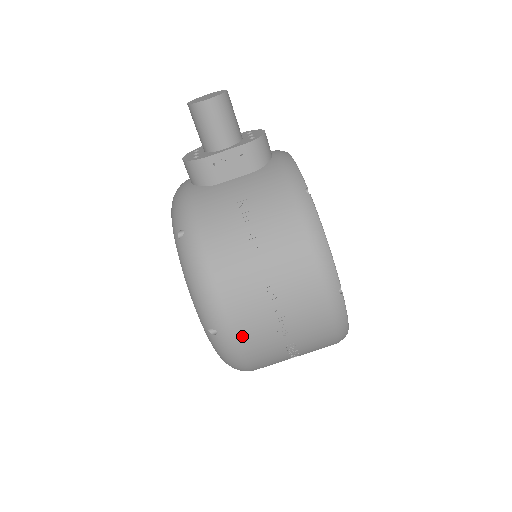
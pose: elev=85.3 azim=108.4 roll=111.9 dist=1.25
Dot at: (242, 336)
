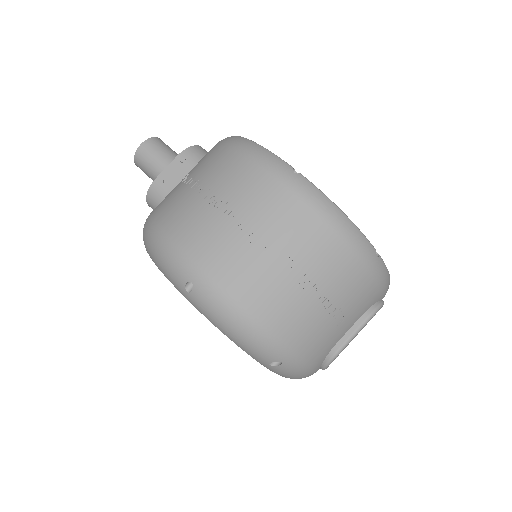
Dot at: (217, 271)
